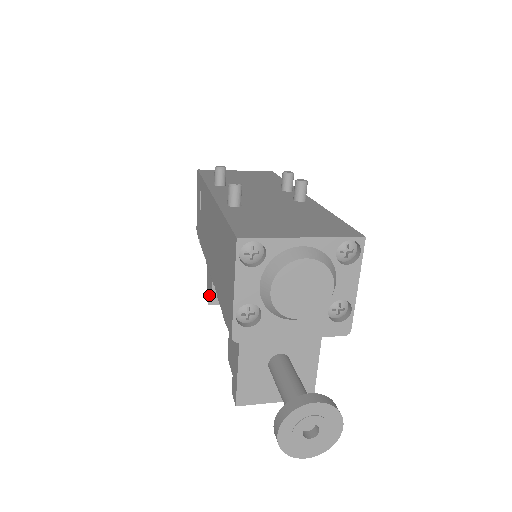
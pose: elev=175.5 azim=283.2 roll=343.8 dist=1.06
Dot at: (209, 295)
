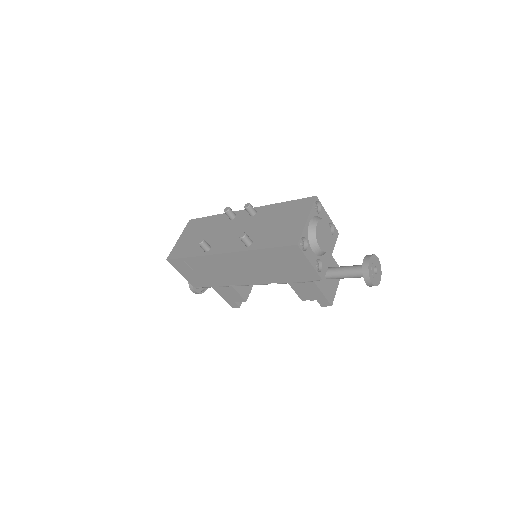
Dot at: (236, 303)
